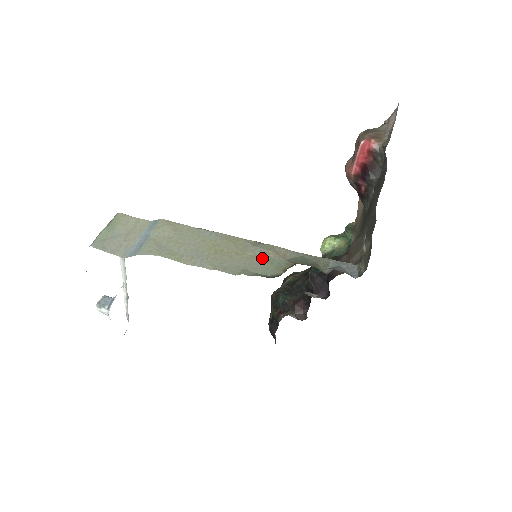
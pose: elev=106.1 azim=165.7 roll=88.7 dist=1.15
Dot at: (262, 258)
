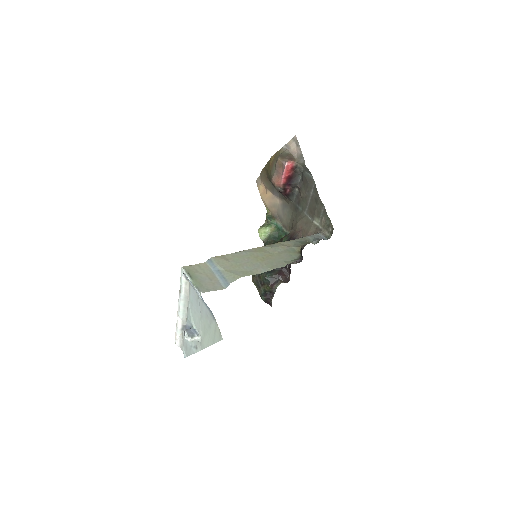
Dot at: (283, 252)
